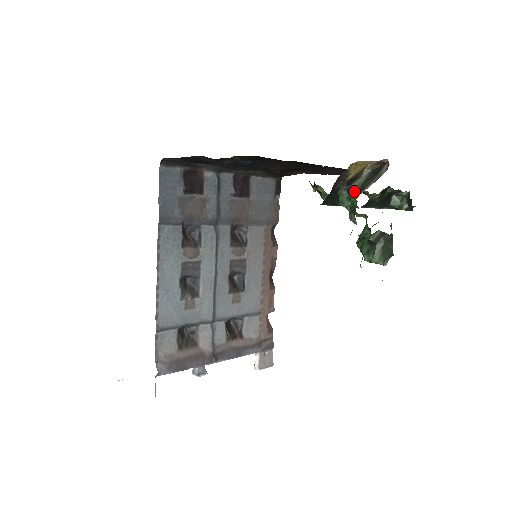
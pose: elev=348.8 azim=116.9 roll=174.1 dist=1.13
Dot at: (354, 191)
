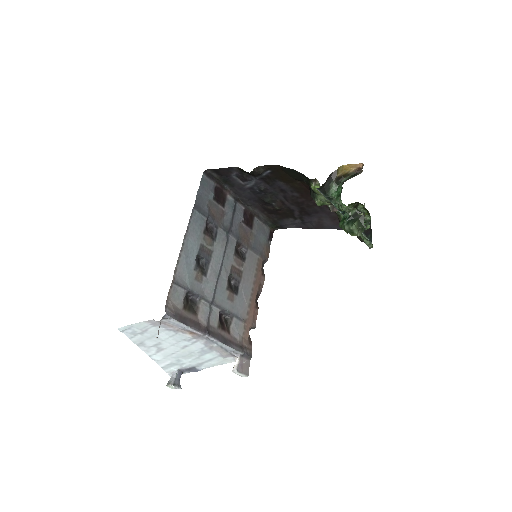
Dot at: (340, 184)
